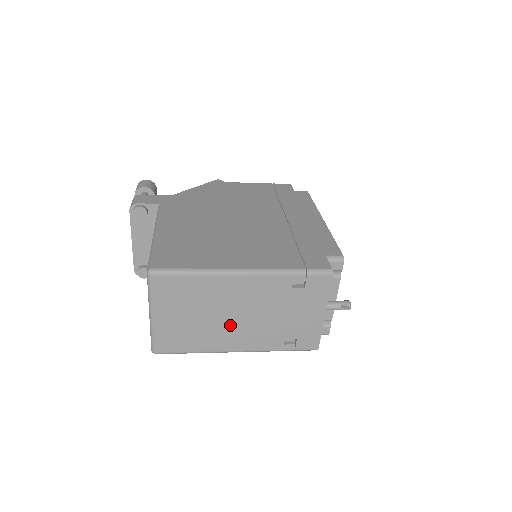
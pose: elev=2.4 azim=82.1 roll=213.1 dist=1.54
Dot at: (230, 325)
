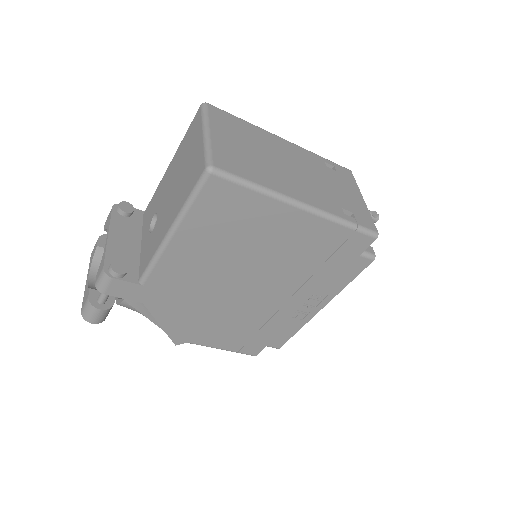
Dot at: (286, 173)
